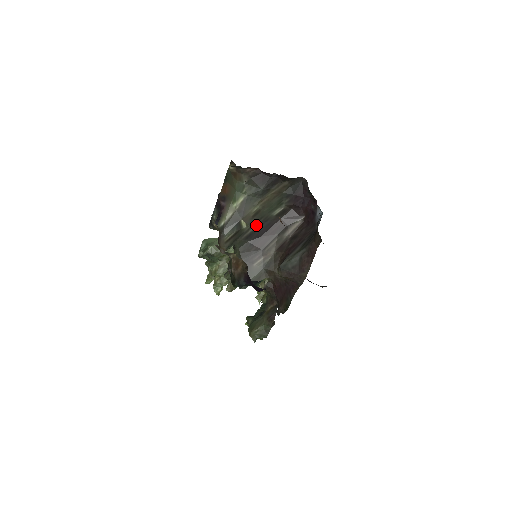
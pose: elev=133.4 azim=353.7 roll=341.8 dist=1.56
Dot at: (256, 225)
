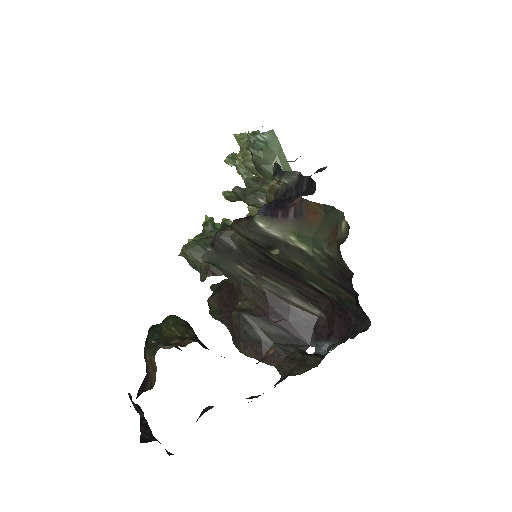
Dot at: (284, 264)
